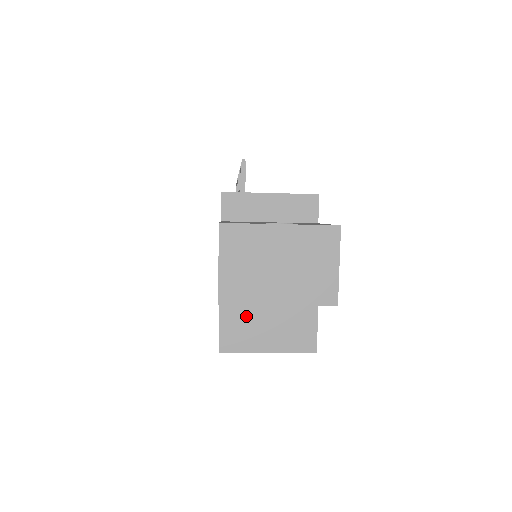
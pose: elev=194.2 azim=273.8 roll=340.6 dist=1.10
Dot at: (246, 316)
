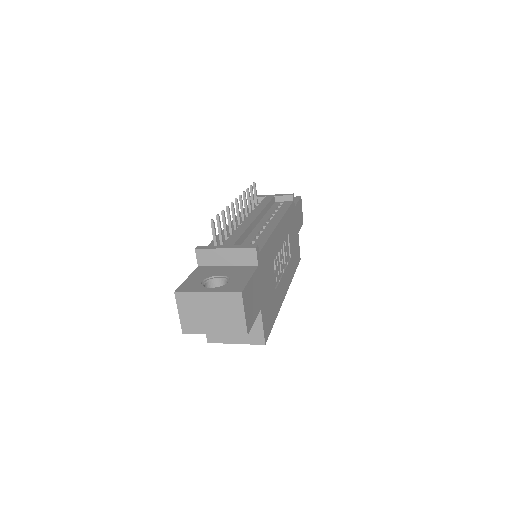
Dot at: occluded
